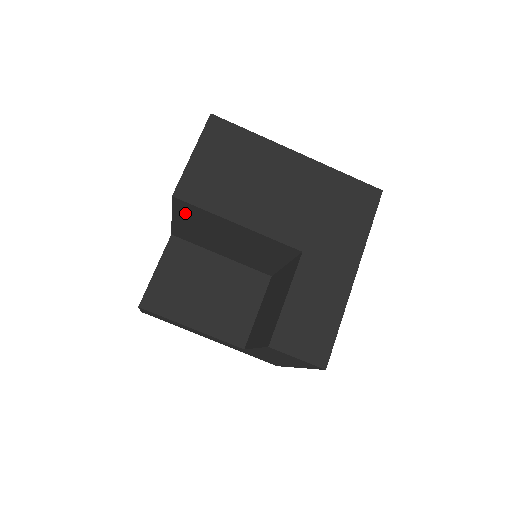
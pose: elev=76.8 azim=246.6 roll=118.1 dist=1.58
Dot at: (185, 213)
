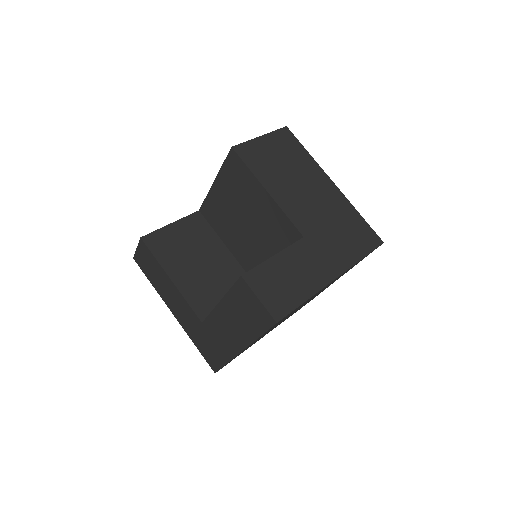
Dot at: (229, 174)
